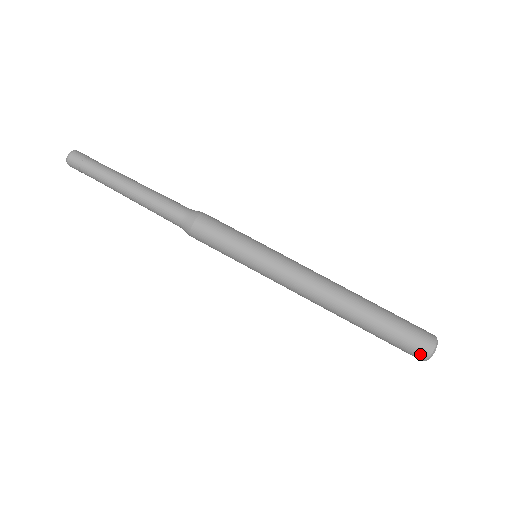
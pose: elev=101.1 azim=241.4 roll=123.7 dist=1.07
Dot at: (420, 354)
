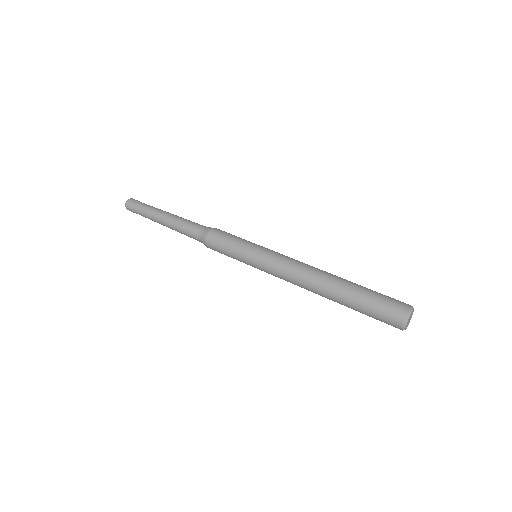
Dot at: (402, 306)
